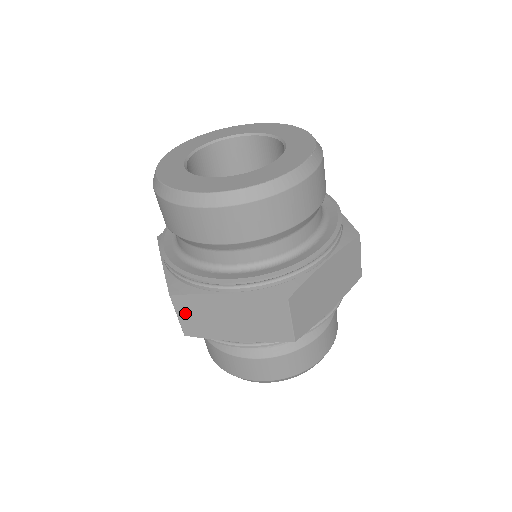
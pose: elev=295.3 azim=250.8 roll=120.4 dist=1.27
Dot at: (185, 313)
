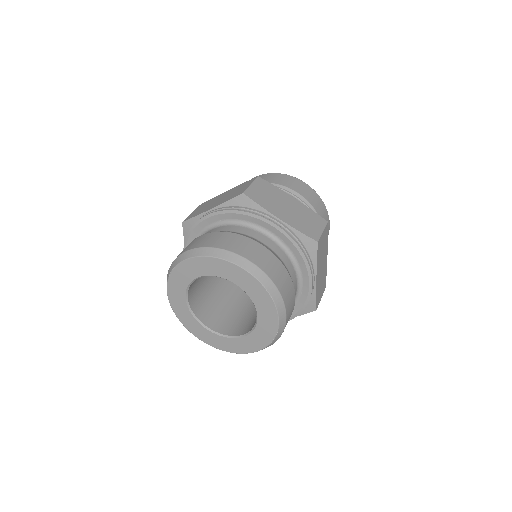
Dot at: occluded
